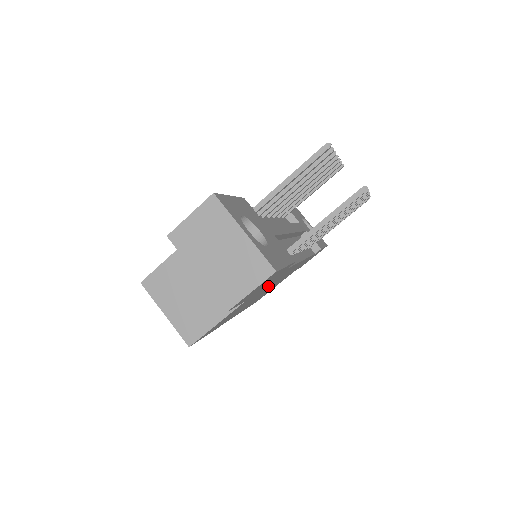
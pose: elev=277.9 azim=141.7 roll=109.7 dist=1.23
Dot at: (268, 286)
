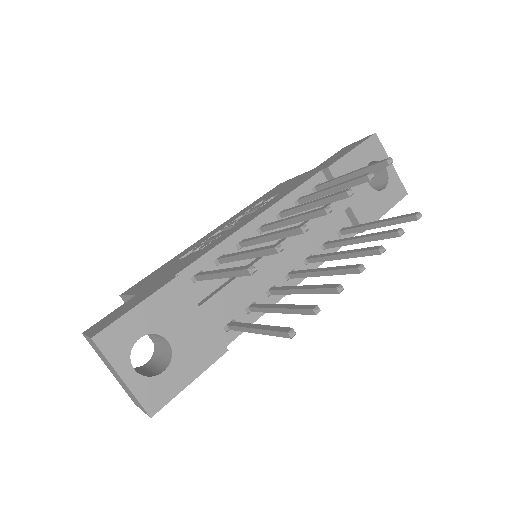
Dot at: occluded
